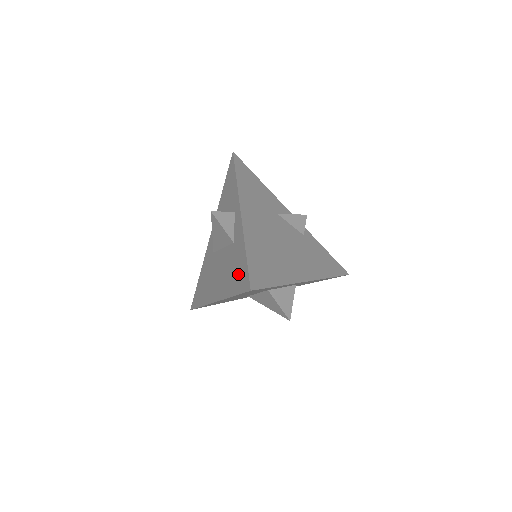
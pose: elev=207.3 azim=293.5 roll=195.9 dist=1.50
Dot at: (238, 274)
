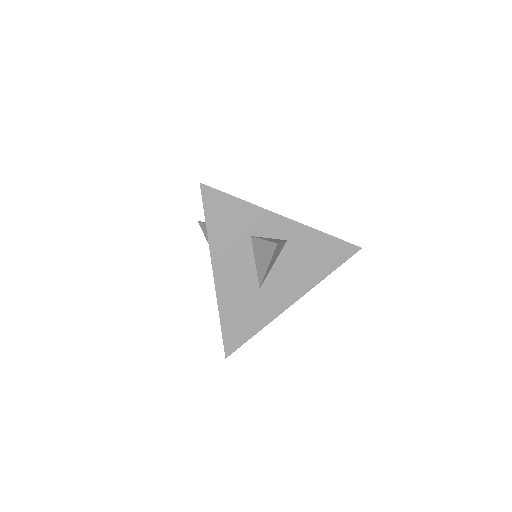
Dot at: occluded
